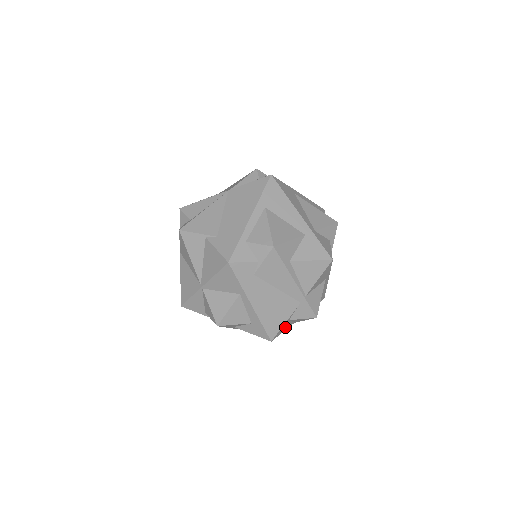
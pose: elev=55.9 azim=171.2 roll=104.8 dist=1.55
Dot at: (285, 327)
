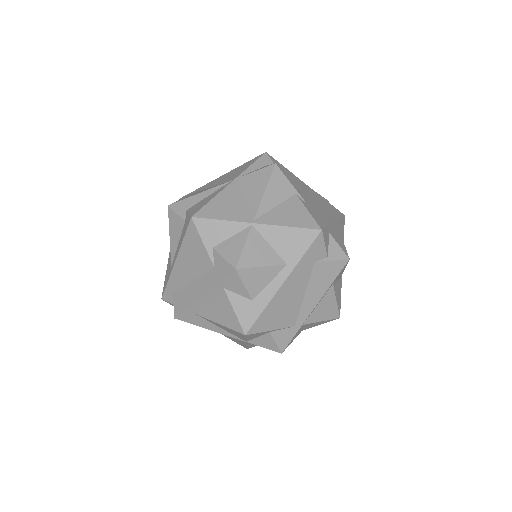
Dot at: (255, 335)
